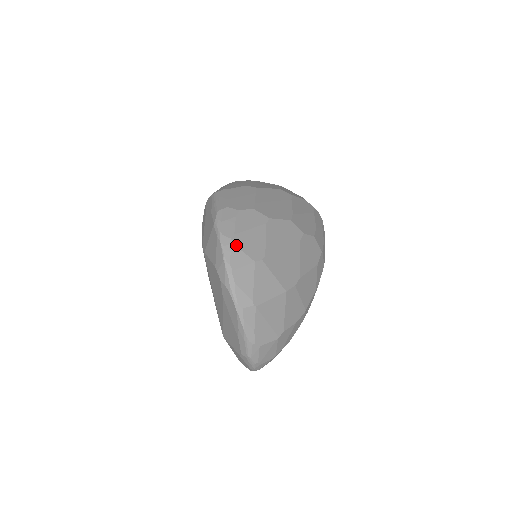
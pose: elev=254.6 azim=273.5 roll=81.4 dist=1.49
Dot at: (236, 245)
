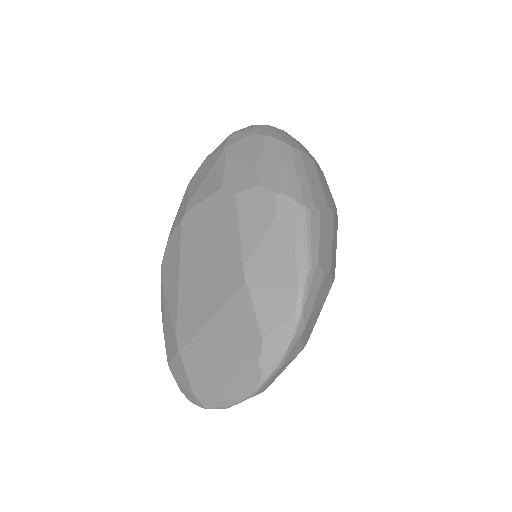
Dot at: (304, 333)
